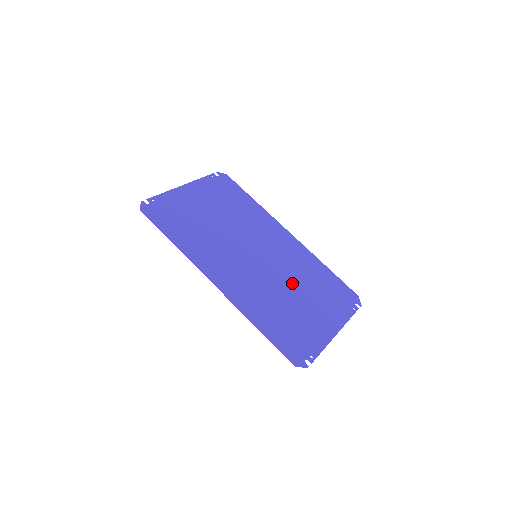
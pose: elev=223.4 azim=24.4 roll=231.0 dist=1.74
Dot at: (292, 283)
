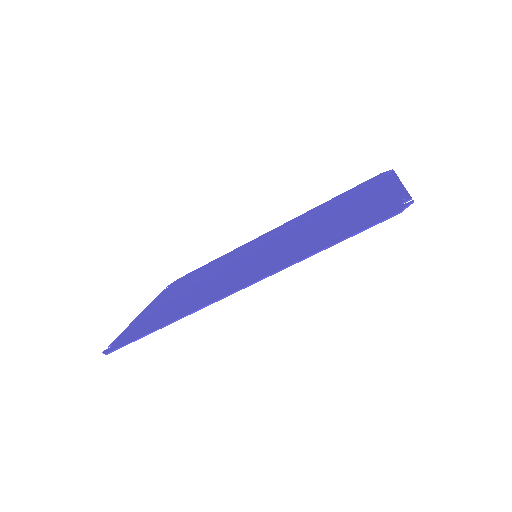
Dot at: (311, 225)
